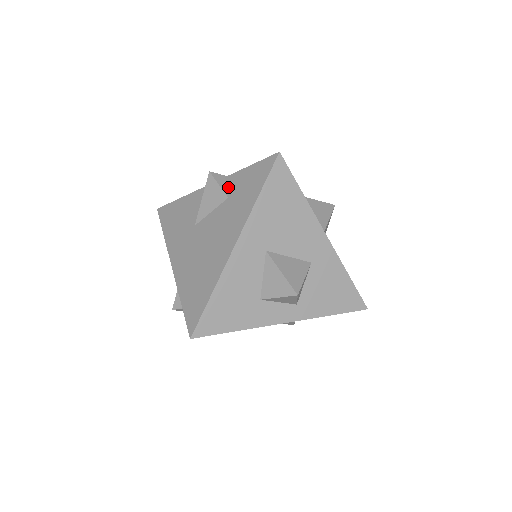
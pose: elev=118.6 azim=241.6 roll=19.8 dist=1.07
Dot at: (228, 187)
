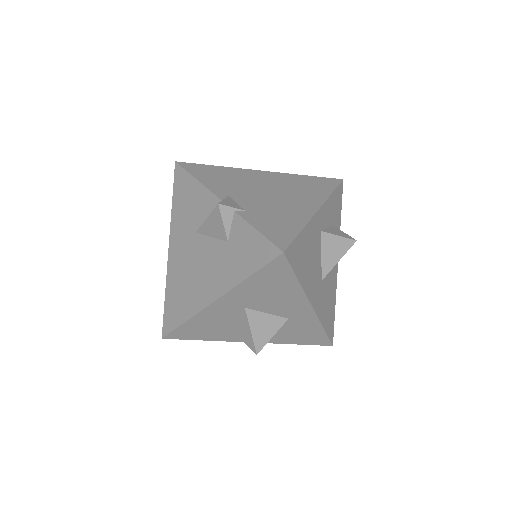
Dot at: (232, 229)
